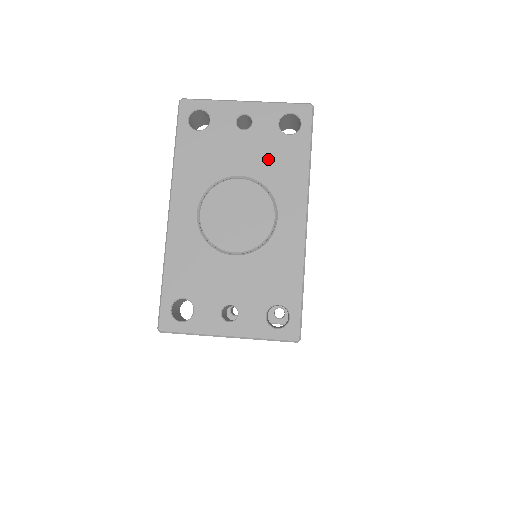
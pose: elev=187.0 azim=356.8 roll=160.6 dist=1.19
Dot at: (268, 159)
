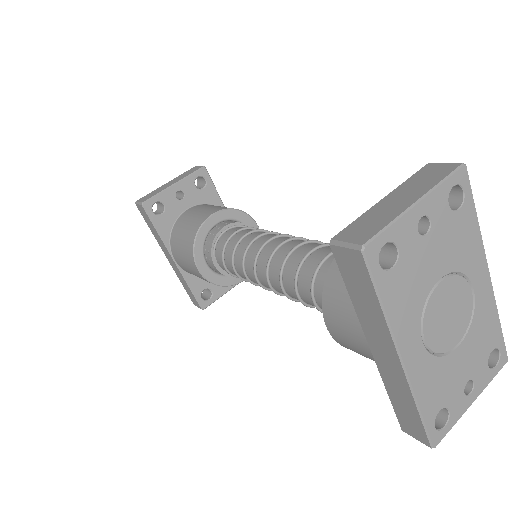
Dot at: (453, 246)
